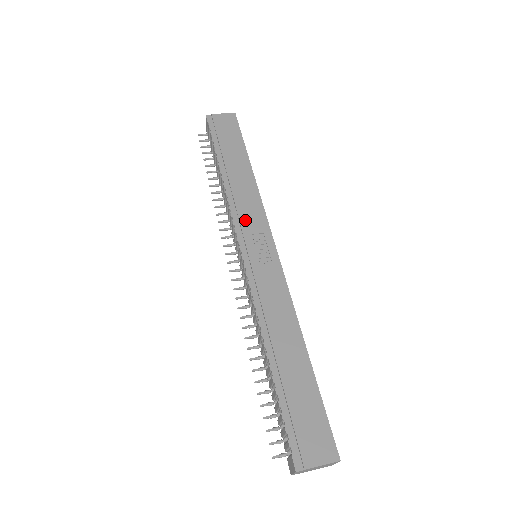
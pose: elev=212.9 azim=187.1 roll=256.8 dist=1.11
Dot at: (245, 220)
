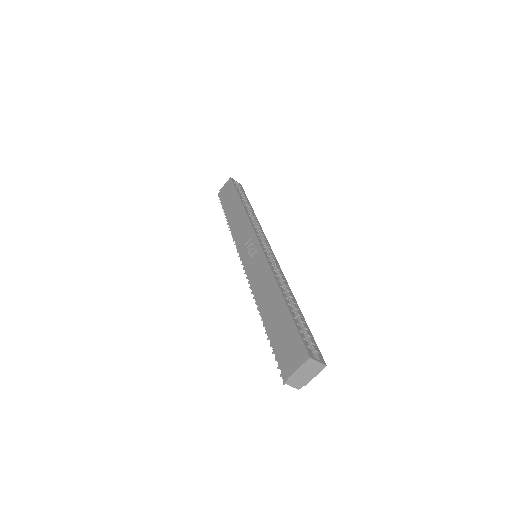
Dot at: (241, 239)
